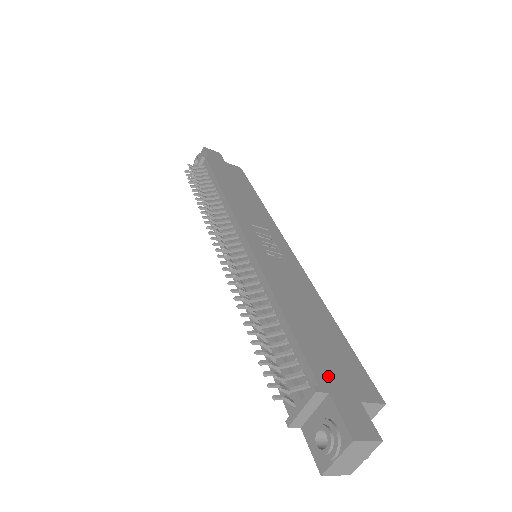
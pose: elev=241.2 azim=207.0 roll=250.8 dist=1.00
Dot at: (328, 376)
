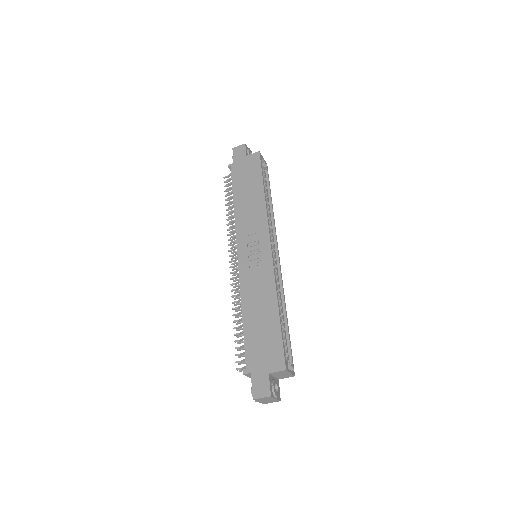
Dot at: (254, 361)
